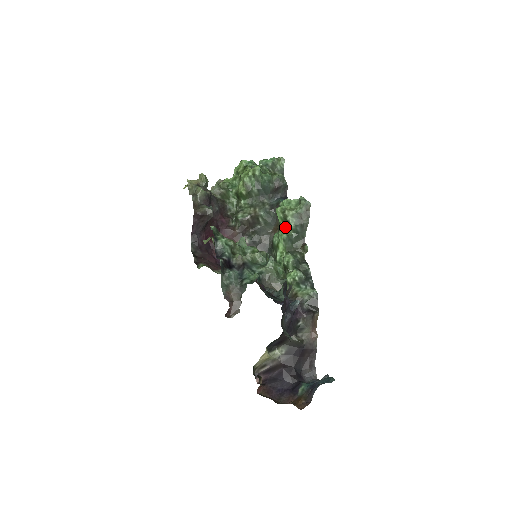
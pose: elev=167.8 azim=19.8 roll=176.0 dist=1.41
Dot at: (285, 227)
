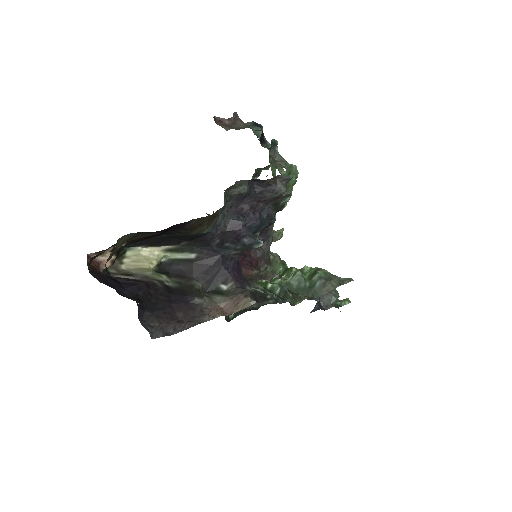
Dot at: (306, 278)
